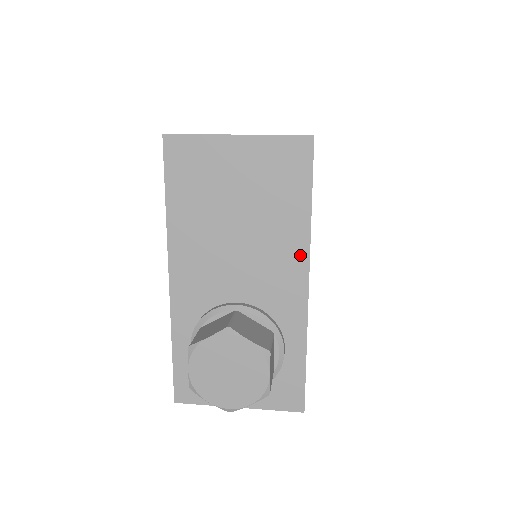
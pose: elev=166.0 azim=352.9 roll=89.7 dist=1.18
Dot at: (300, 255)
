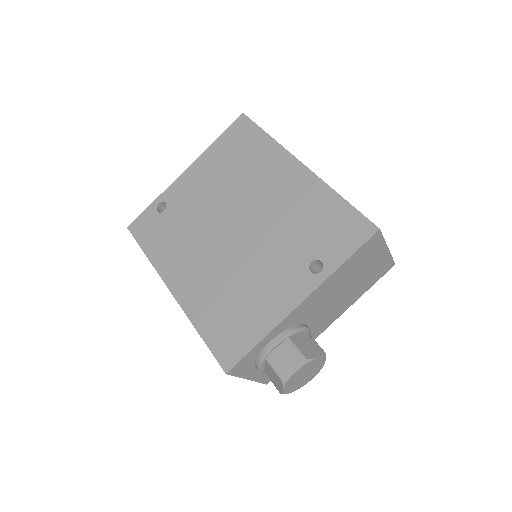
Dot at: (342, 311)
